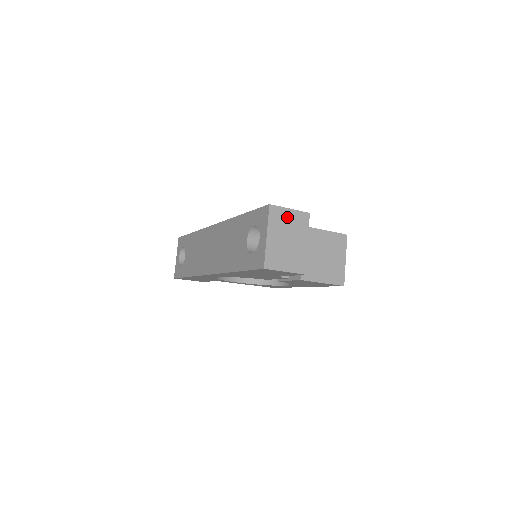
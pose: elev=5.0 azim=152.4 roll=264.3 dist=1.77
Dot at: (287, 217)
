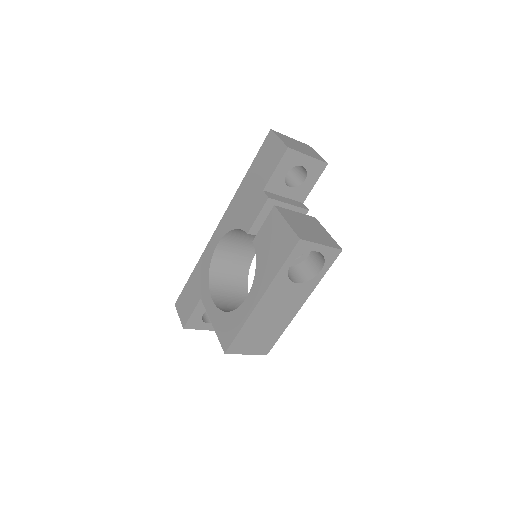
Dot at: (312, 151)
